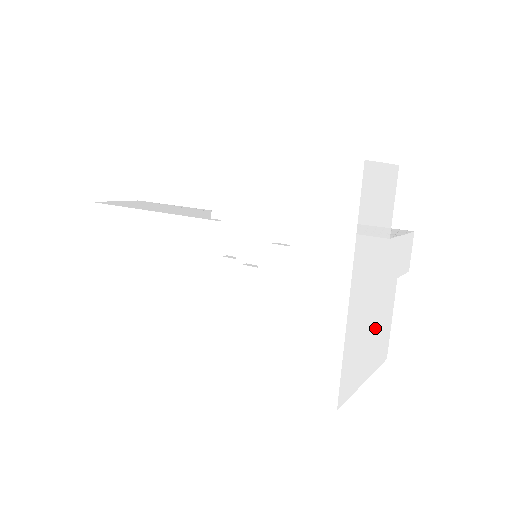
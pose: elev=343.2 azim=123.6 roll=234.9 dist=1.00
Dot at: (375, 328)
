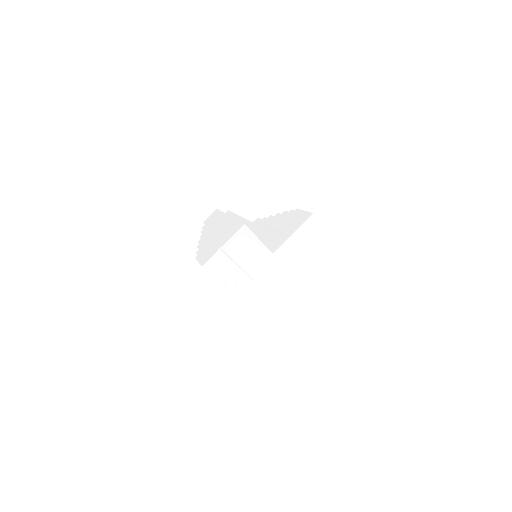
Dot at: (301, 294)
